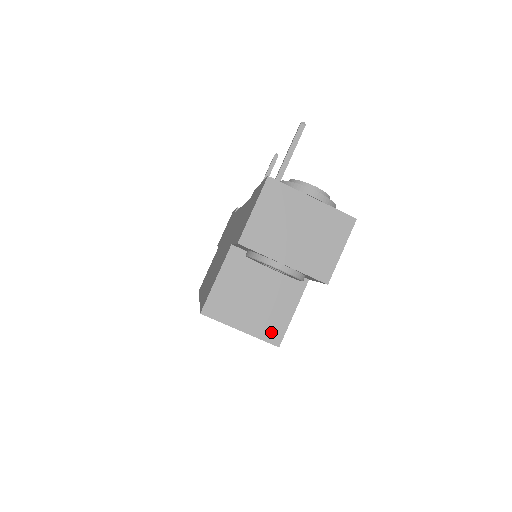
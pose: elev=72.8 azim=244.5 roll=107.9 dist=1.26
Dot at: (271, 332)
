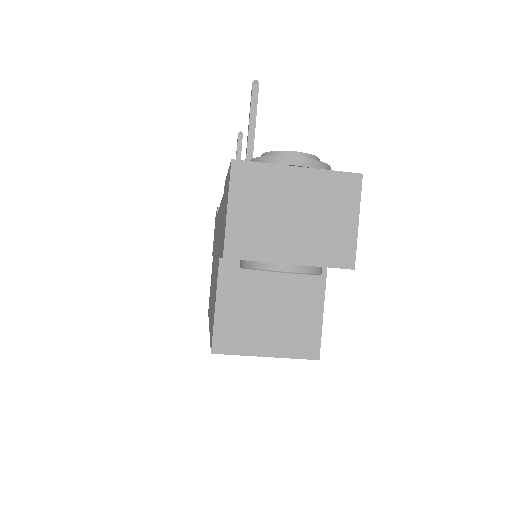
Dot at: (303, 345)
